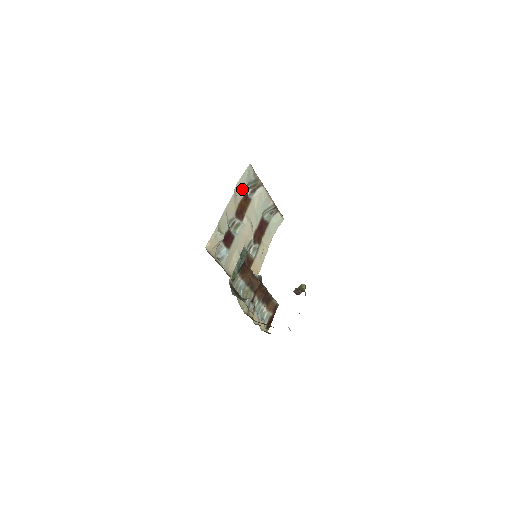
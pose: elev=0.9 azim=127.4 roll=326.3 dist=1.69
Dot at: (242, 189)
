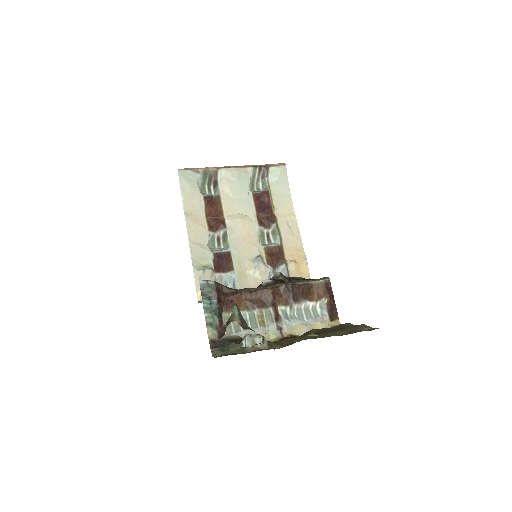
Dot at: (196, 200)
